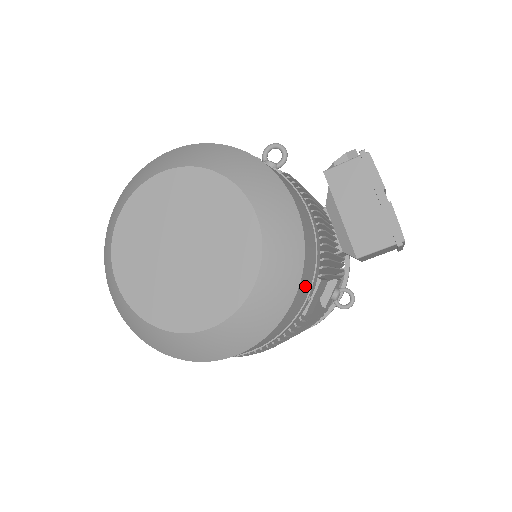
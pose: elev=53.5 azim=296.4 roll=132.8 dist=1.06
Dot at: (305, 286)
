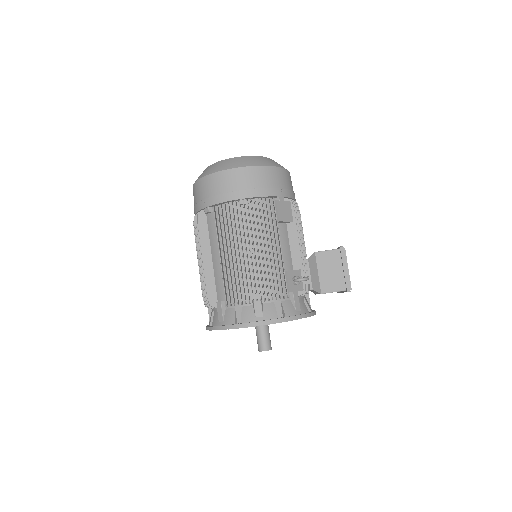
Dot at: (282, 179)
